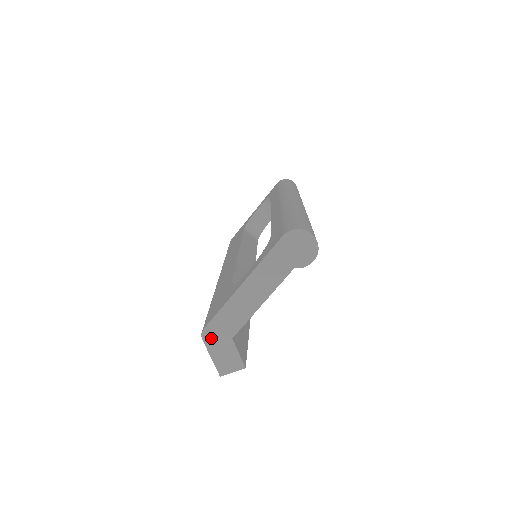
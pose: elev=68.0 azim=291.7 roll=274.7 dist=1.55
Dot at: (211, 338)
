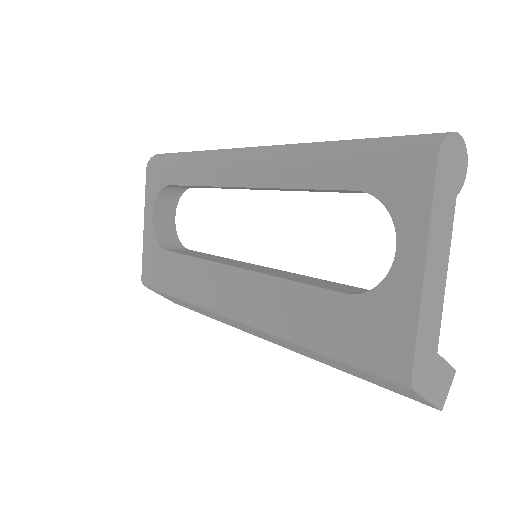
Dot at: (421, 378)
